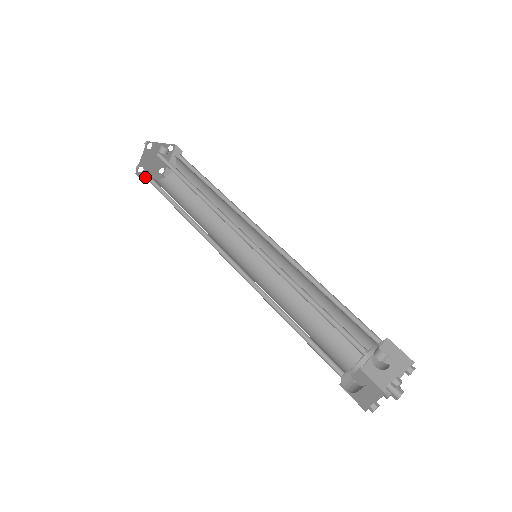
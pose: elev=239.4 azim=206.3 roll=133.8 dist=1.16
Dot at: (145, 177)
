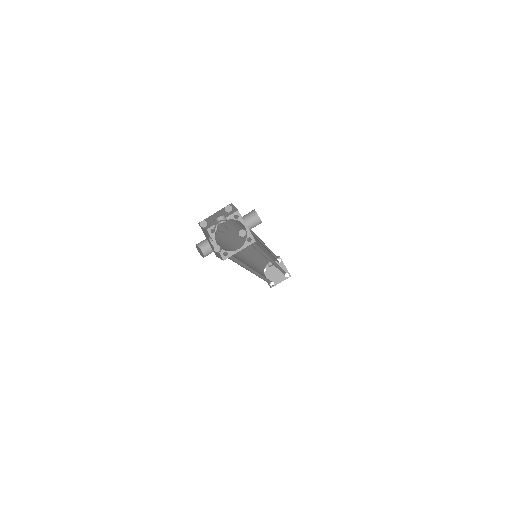
Dot at: (275, 285)
